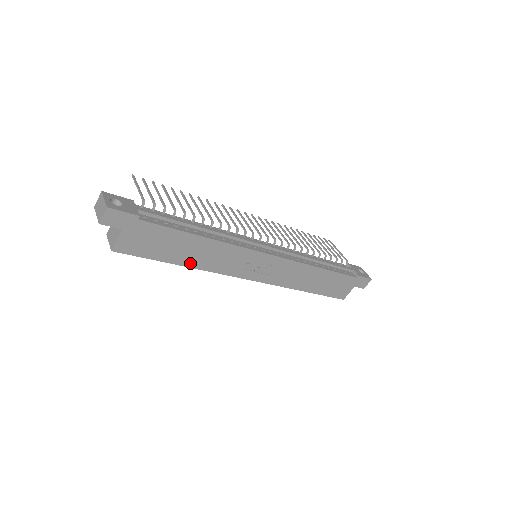
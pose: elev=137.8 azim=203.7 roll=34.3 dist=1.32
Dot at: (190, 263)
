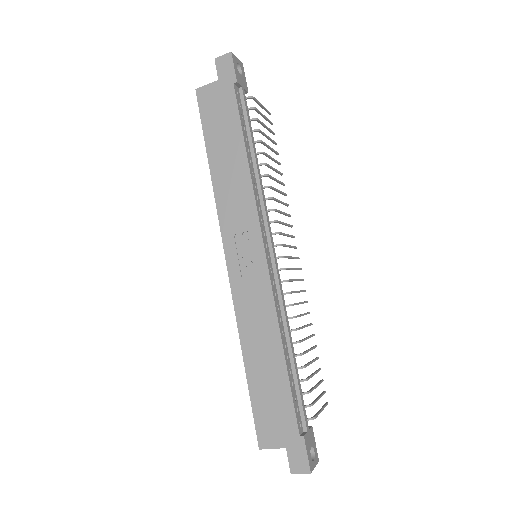
Dot at: (215, 170)
